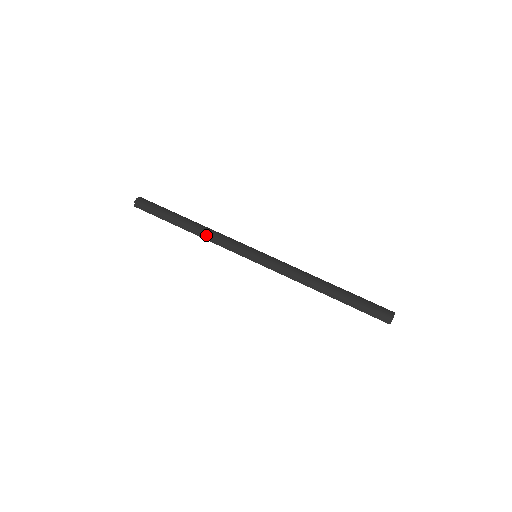
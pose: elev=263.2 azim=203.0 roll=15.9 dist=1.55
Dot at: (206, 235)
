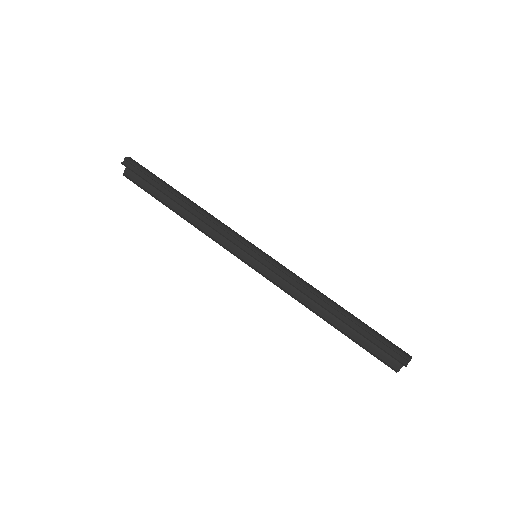
Dot at: (204, 214)
